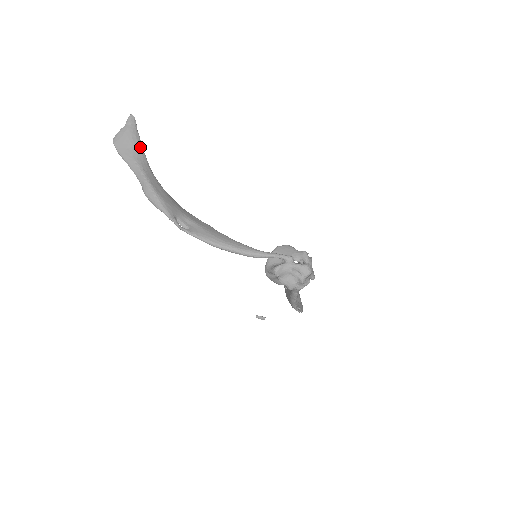
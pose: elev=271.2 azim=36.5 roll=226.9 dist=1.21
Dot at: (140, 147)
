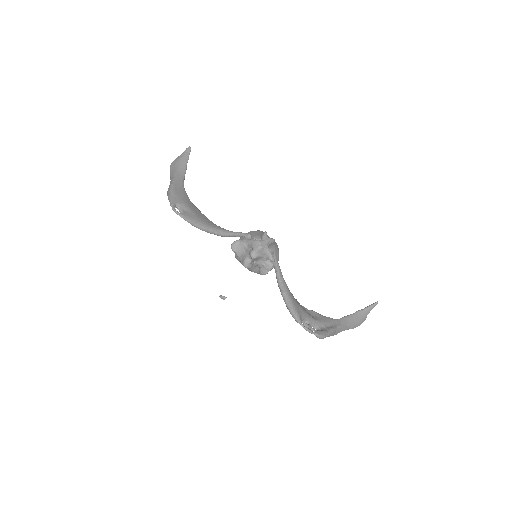
Dot at: (184, 165)
